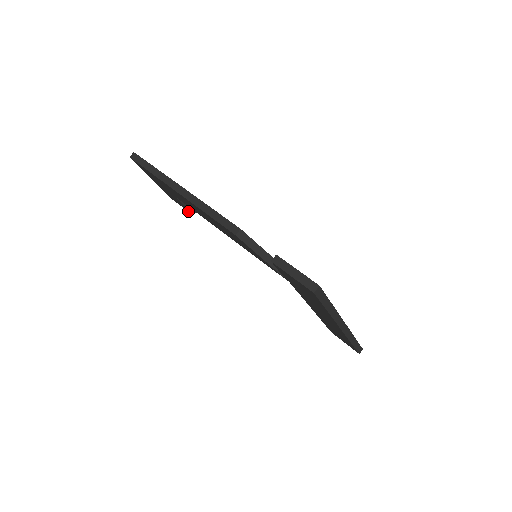
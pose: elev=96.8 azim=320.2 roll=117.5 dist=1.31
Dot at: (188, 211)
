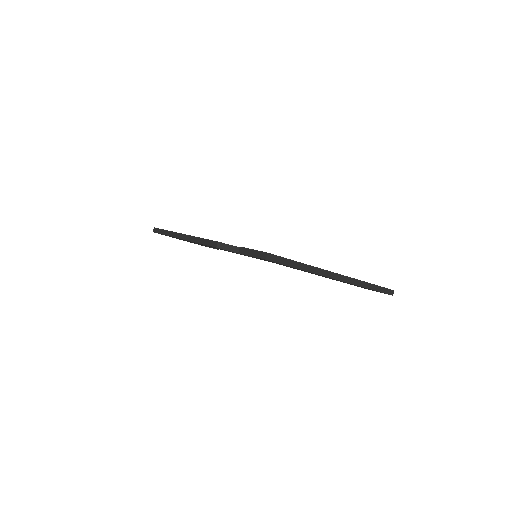
Dot at: occluded
